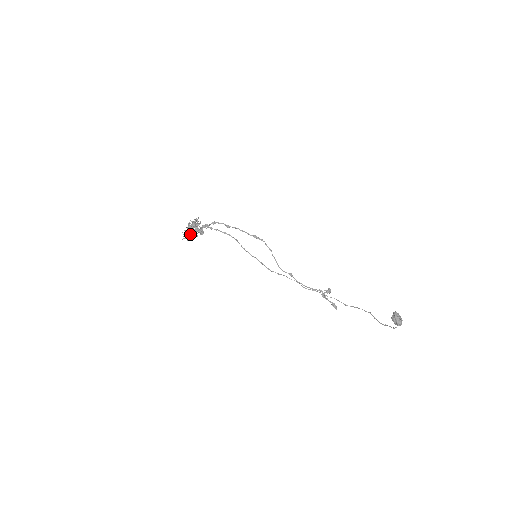
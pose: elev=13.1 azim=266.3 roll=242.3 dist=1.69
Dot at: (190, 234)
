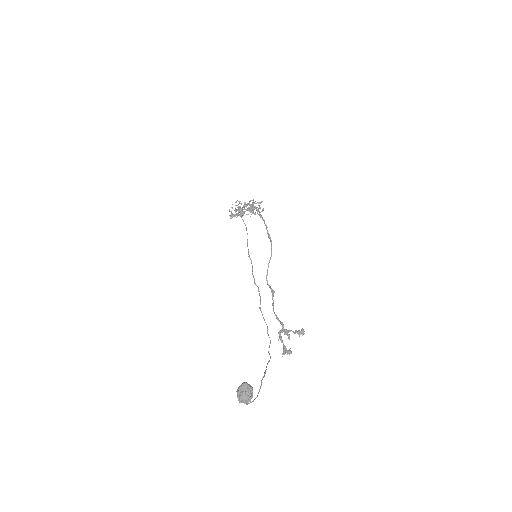
Dot at: occluded
